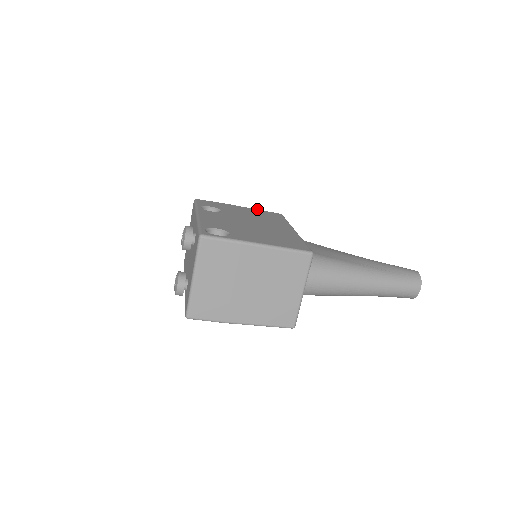
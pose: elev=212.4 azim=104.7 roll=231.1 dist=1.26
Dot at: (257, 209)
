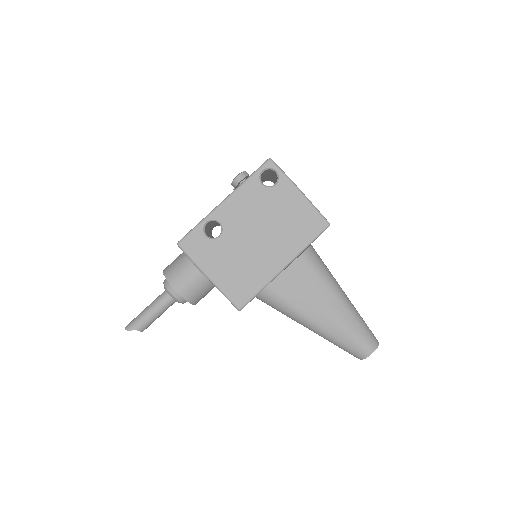
Dot at: occluded
